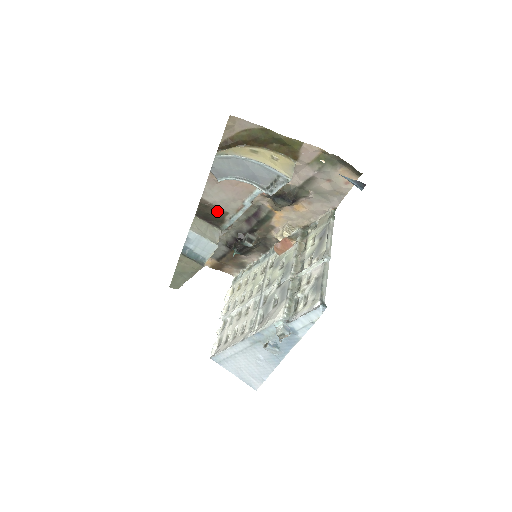
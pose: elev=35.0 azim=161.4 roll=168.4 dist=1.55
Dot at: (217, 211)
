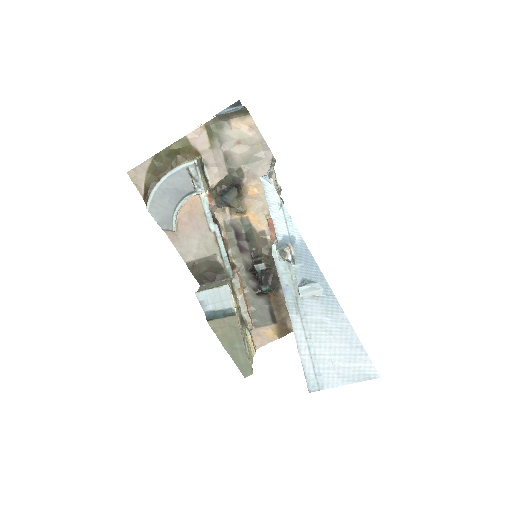
Dot at: (207, 262)
